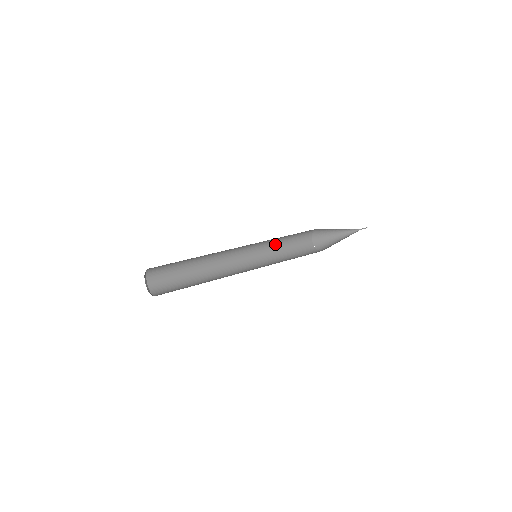
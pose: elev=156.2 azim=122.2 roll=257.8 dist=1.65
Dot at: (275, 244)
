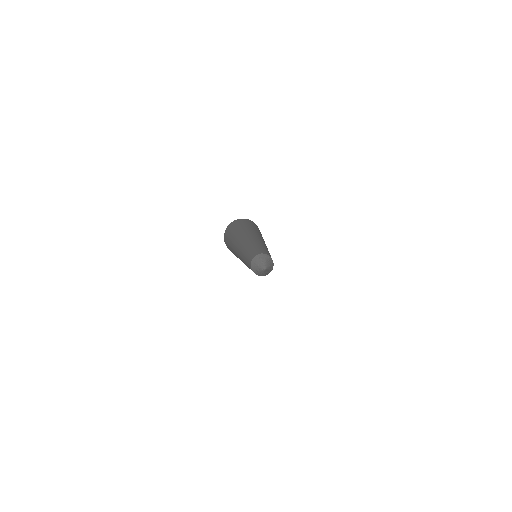
Dot at: occluded
